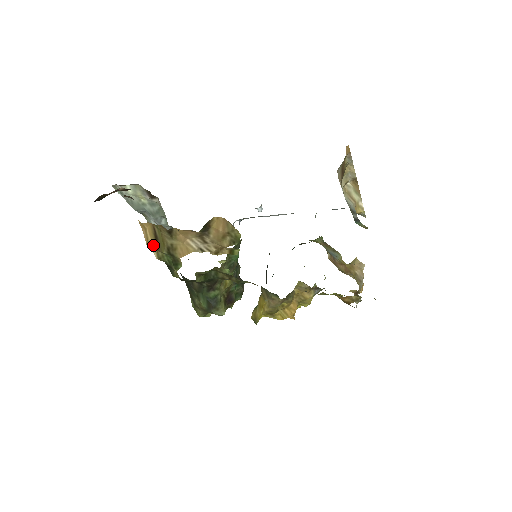
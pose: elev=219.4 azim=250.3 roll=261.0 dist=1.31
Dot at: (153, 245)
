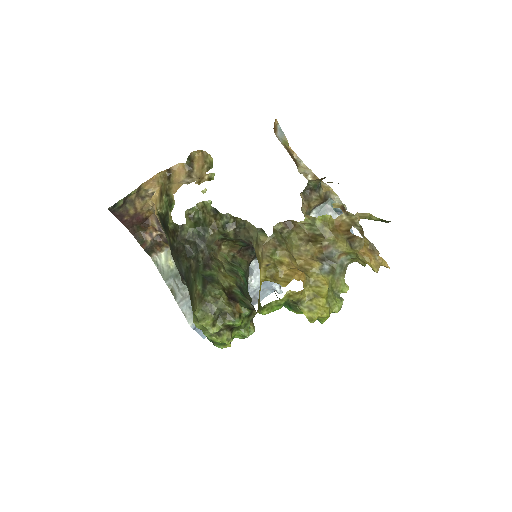
Dot at: (158, 203)
